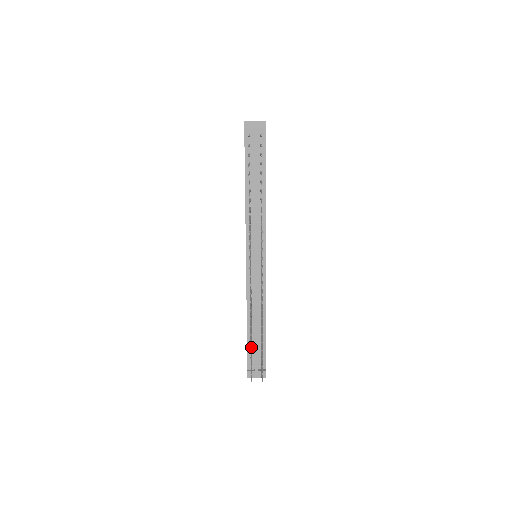
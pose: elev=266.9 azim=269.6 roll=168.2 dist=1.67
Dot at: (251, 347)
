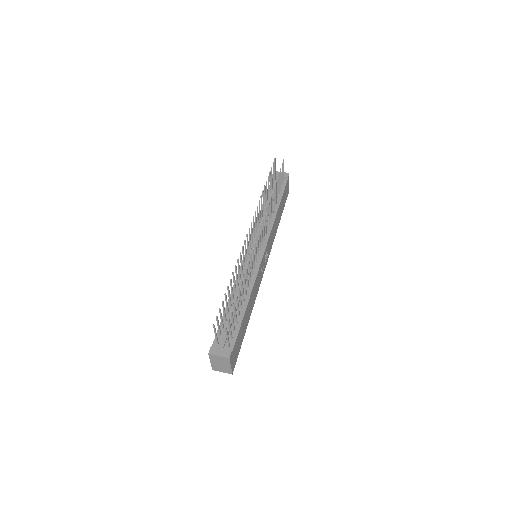
Dot at: (226, 297)
